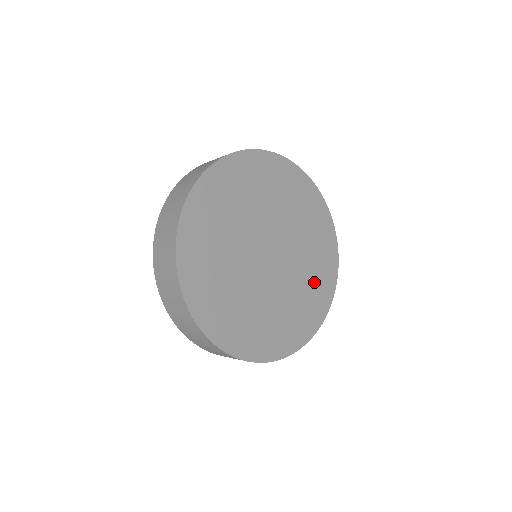
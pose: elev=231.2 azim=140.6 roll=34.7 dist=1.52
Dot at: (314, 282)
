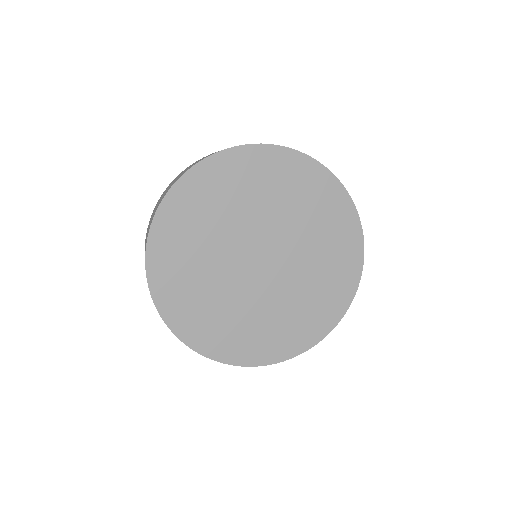
Dot at: (331, 250)
